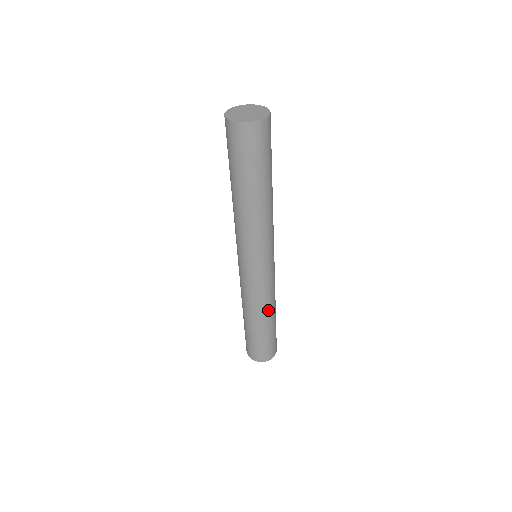
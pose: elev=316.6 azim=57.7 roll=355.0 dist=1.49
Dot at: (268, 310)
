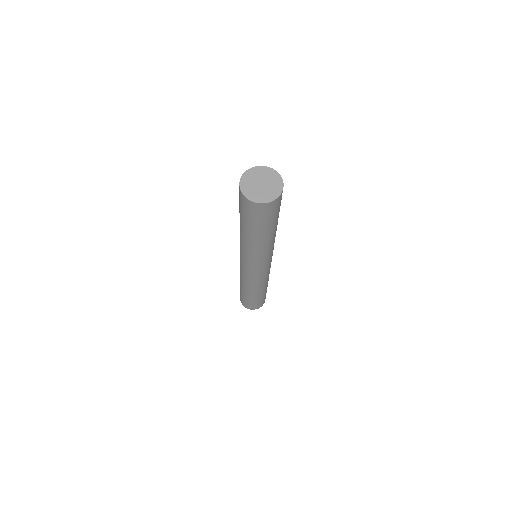
Dot at: (254, 289)
